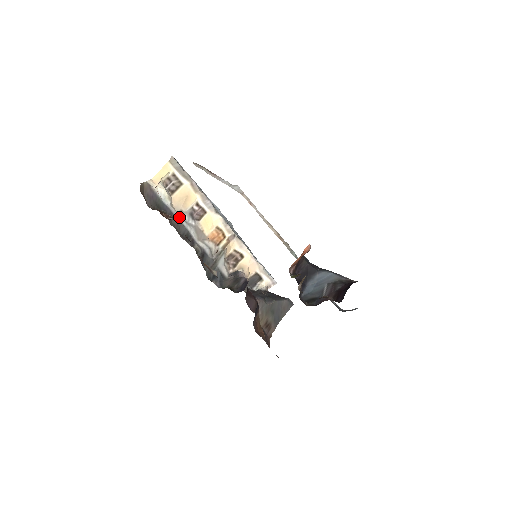
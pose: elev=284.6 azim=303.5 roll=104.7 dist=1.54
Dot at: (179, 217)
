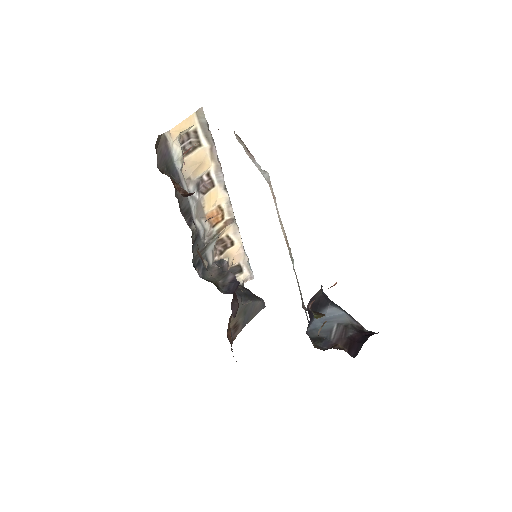
Dot at: (185, 186)
